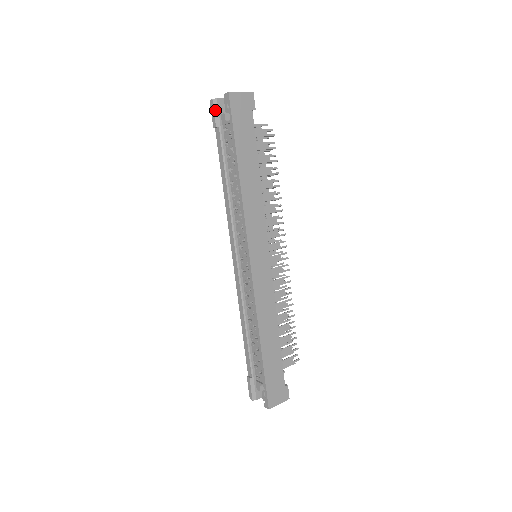
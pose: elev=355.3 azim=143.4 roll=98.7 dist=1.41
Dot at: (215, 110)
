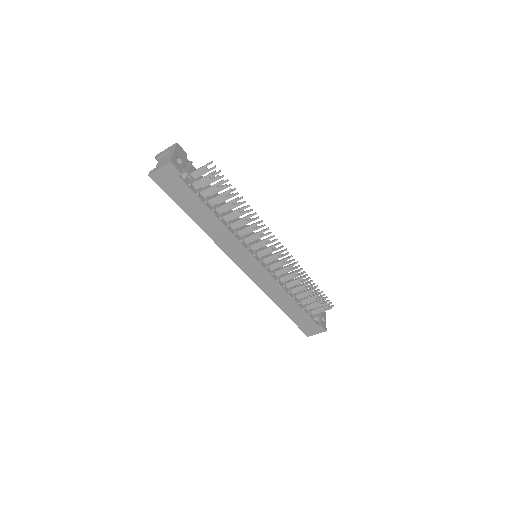
Dot at: occluded
